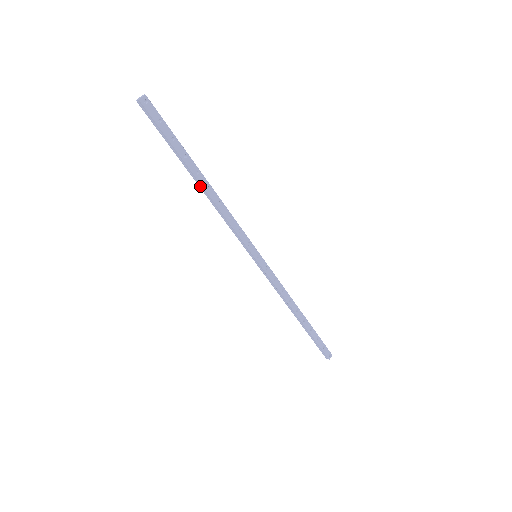
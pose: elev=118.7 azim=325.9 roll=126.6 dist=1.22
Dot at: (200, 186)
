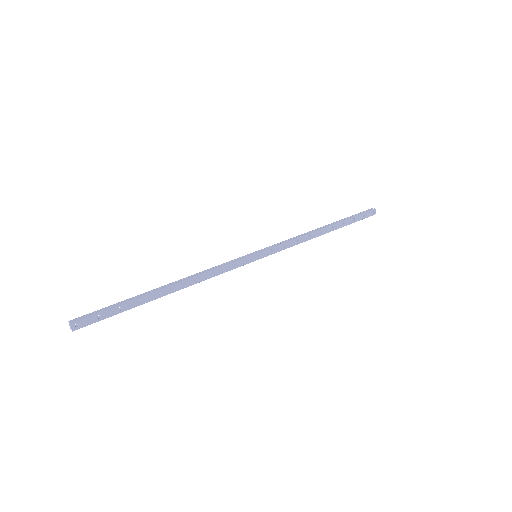
Dot at: (171, 292)
